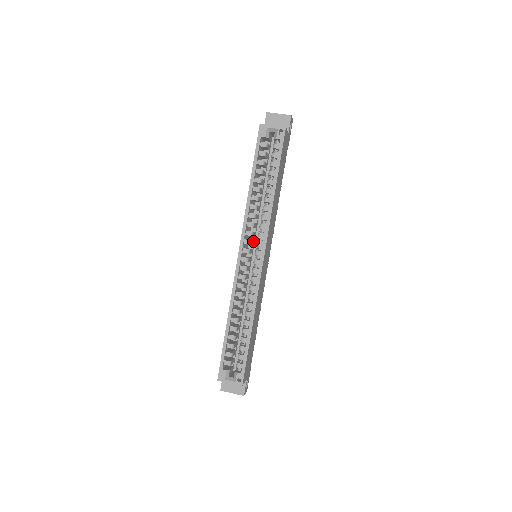
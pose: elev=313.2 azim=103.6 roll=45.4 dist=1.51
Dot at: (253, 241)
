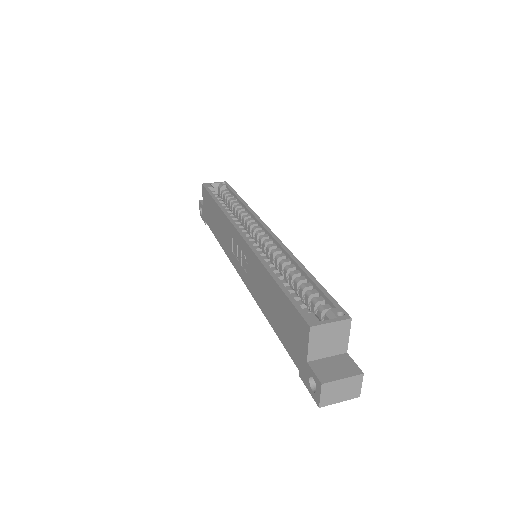
Dot at: occluded
